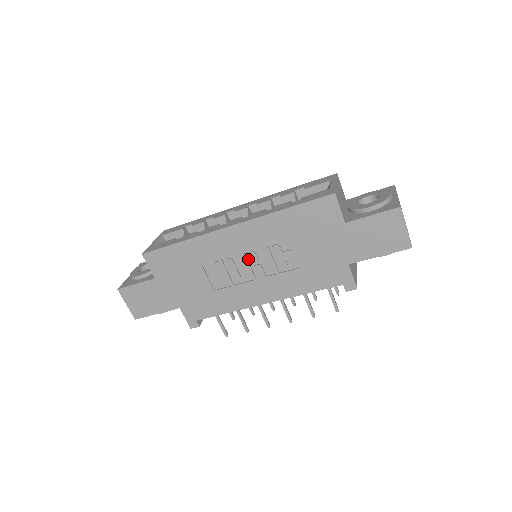
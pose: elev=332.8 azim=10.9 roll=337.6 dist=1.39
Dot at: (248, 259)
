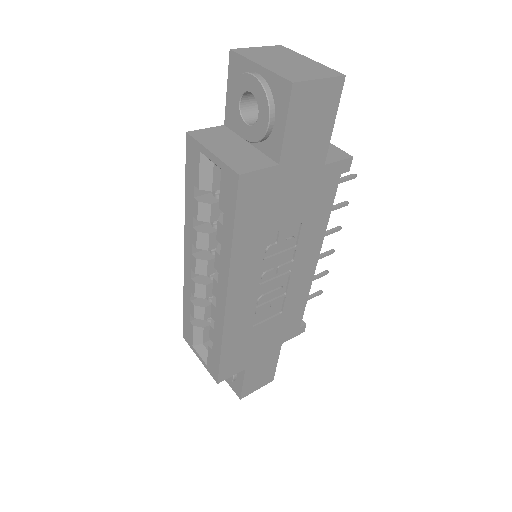
Dot at: (267, 280)
